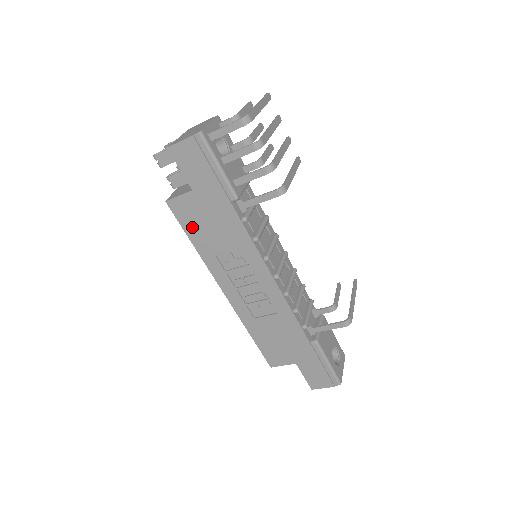
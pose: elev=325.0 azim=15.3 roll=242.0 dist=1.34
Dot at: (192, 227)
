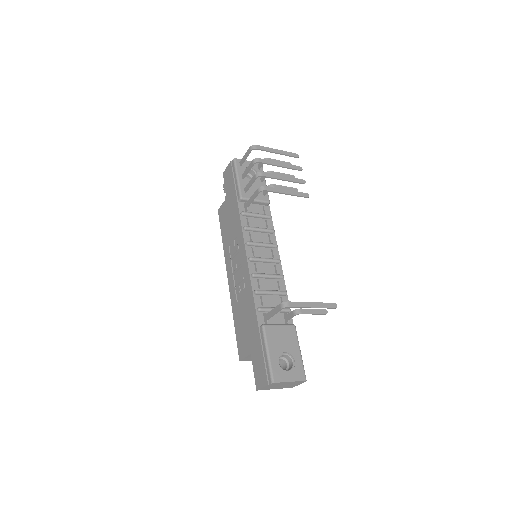
Dot at: (224, 226)
